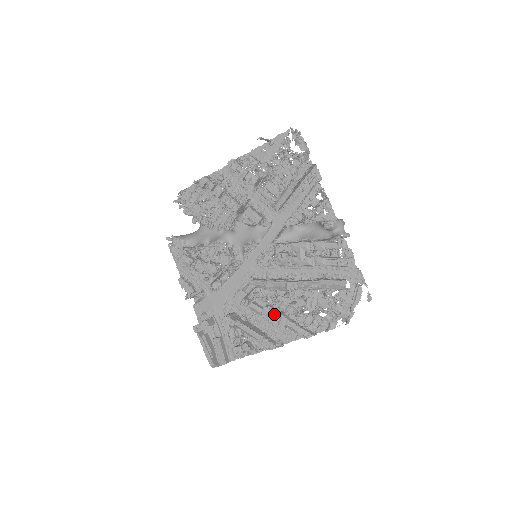
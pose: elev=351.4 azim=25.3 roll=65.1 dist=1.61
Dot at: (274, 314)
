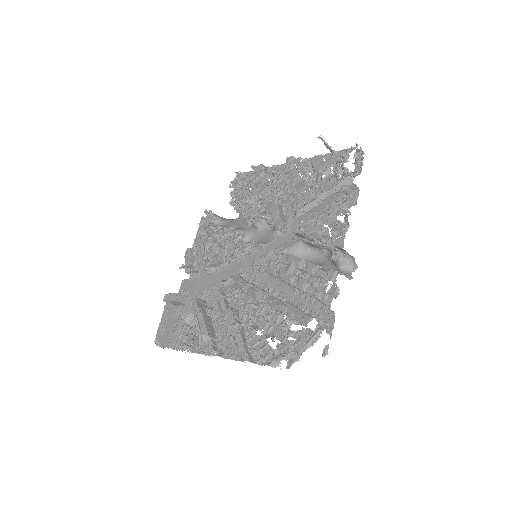
Dot at: (232, 319)
